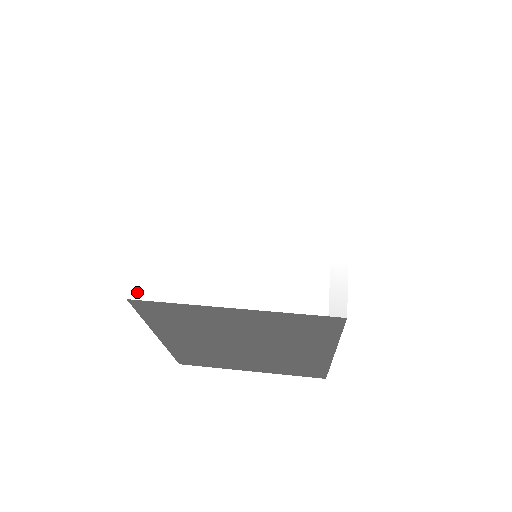
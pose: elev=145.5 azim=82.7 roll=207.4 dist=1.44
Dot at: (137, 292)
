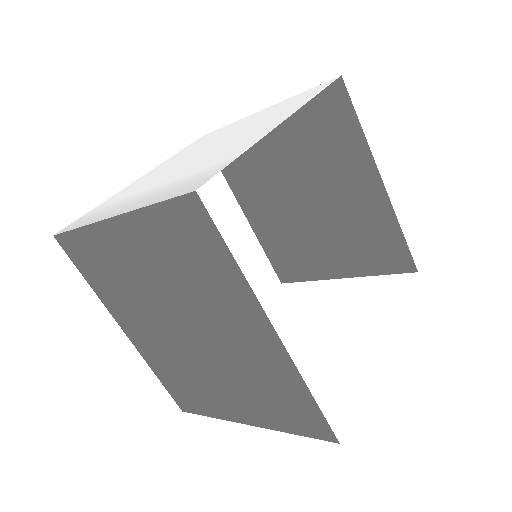
Dot at: (64, 230)
